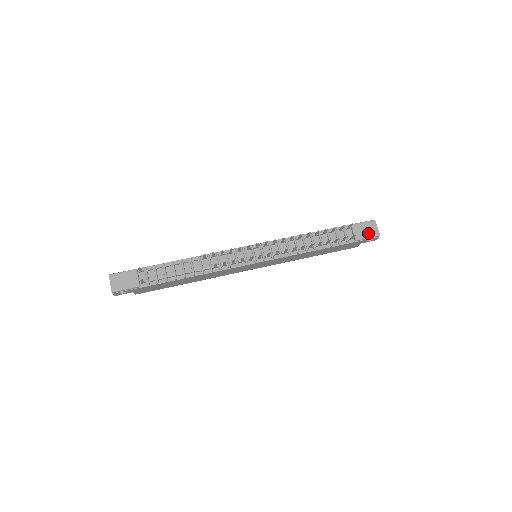
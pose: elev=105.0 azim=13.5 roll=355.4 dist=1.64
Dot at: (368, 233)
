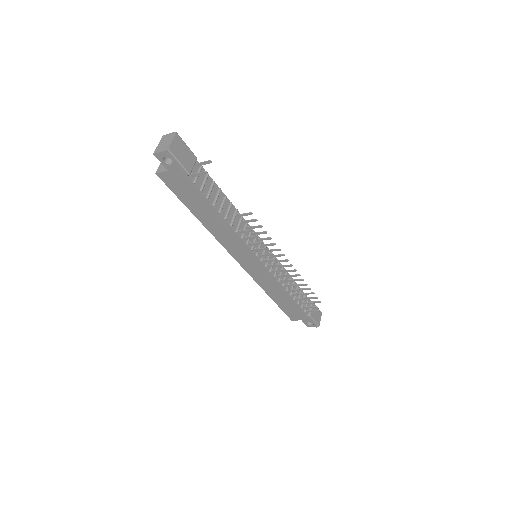
Dot at: (316, 318)
